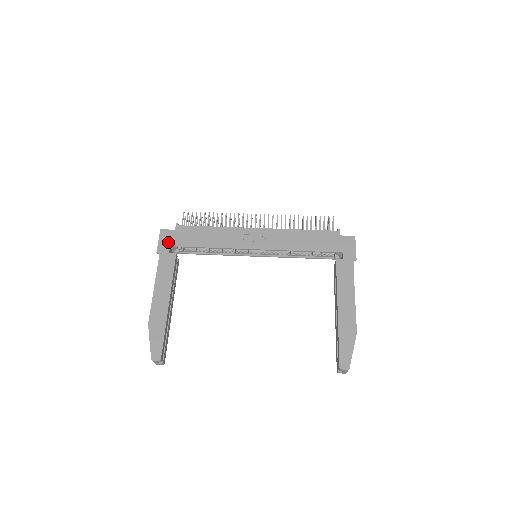
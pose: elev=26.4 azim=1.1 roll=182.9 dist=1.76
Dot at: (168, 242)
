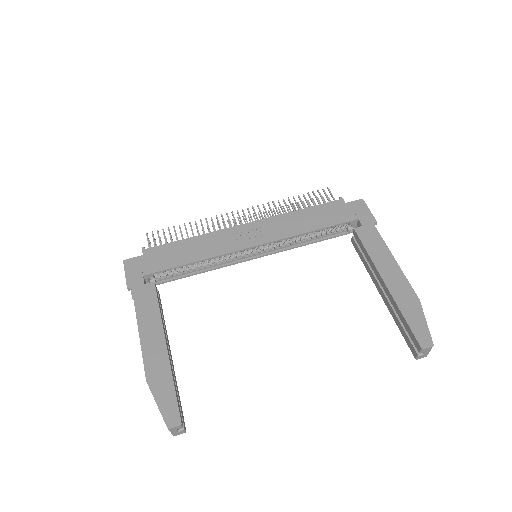
Dot at: (138, 272)
